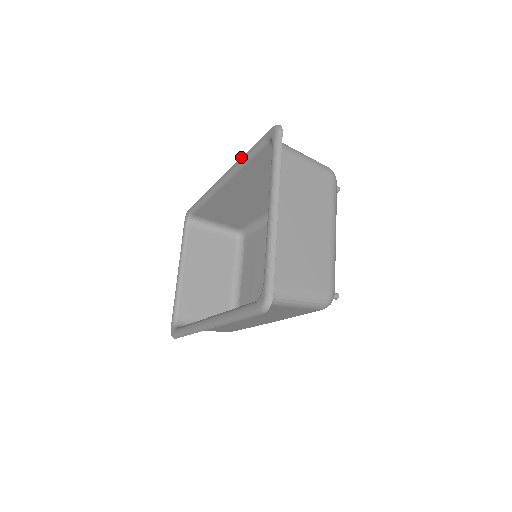
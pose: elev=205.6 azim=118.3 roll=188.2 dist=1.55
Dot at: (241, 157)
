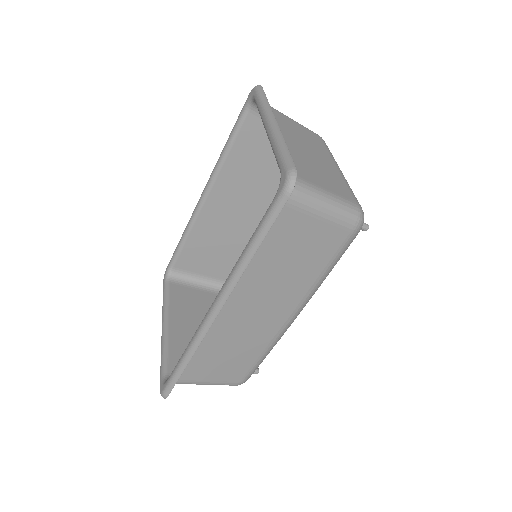
Dot at: occluded
